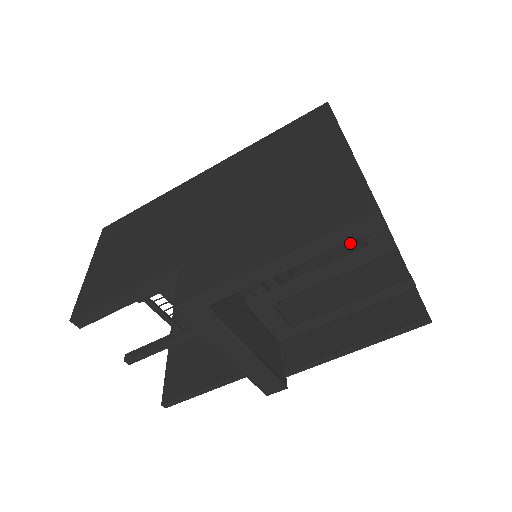
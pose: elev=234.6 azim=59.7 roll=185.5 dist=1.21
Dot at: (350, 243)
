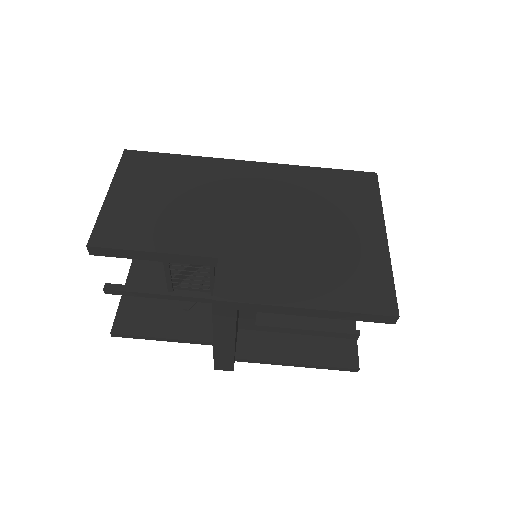
Dot at: occluded
